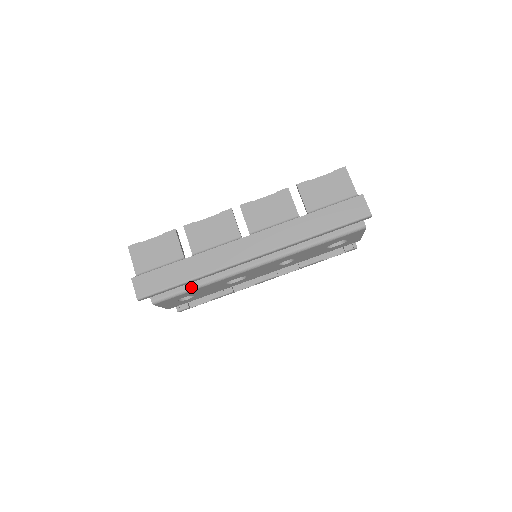
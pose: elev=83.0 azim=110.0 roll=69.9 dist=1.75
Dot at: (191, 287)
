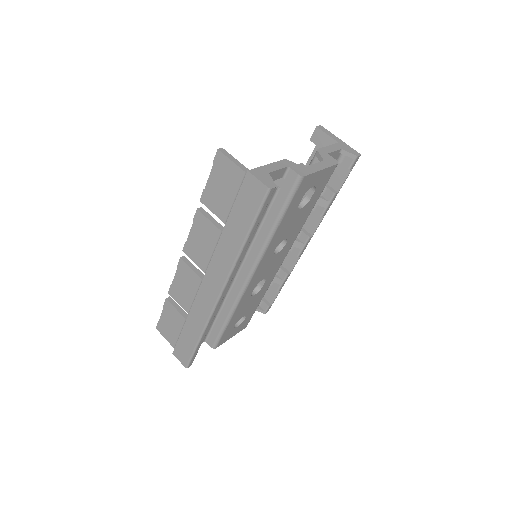
Dot at: (224, 323)
